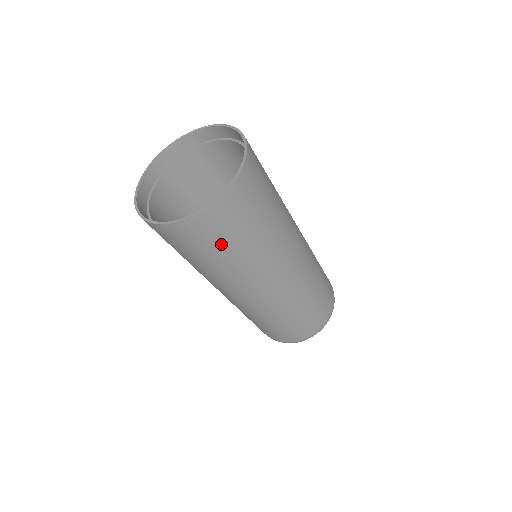
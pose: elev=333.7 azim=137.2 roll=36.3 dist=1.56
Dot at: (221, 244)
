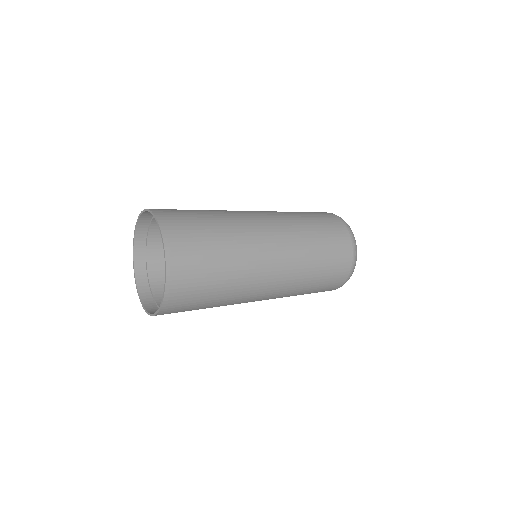
Dot at: occluded
